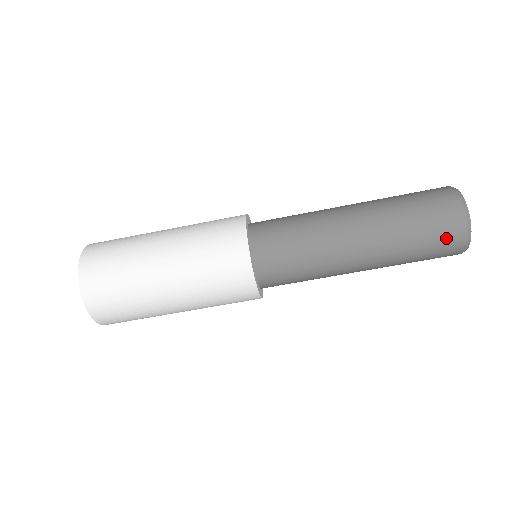
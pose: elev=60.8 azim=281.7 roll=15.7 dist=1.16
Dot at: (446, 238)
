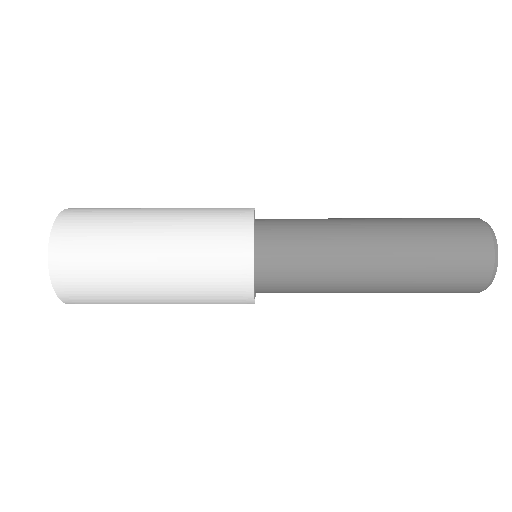
Dot at: (467, 280)
